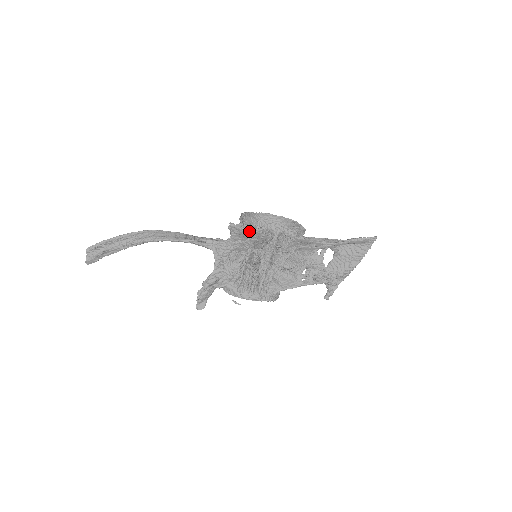
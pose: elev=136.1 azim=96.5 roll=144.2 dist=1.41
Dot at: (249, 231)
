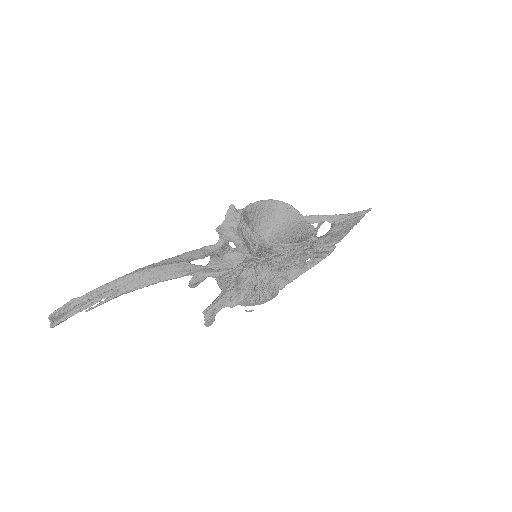
Dot at: (269, 257)
